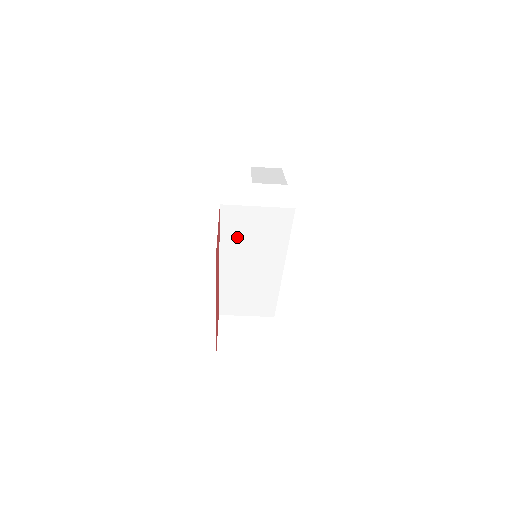
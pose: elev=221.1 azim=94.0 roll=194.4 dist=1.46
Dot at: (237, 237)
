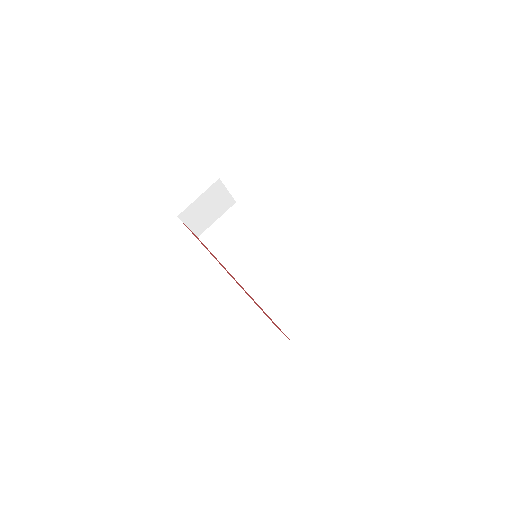
Dot at: (226, 249)
